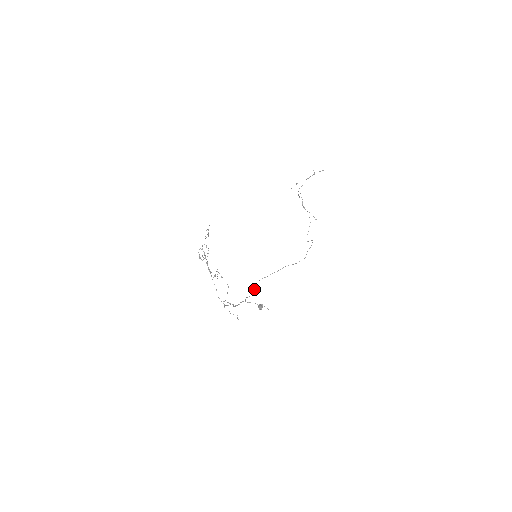
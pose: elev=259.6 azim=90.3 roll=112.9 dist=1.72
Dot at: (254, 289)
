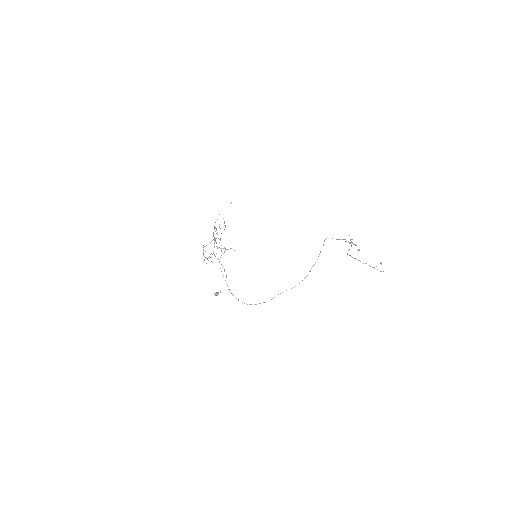
Dot at: (225, 280)
